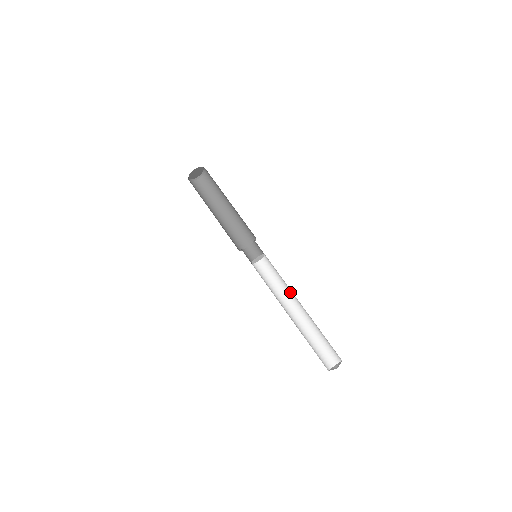
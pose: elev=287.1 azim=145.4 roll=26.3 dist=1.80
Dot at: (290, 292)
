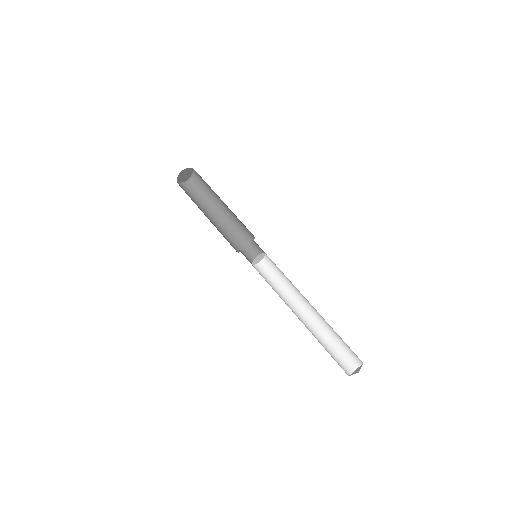
Dot at: (296, 294)
